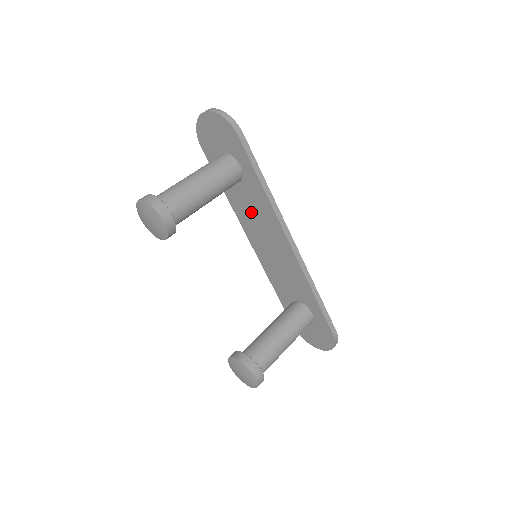
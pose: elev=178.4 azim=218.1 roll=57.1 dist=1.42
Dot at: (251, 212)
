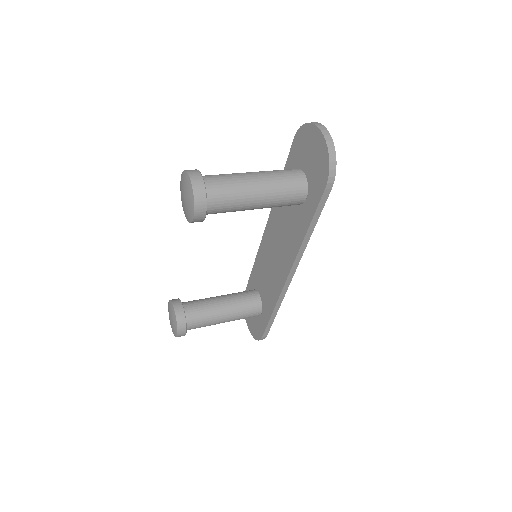
Dot at: (284, 223)
